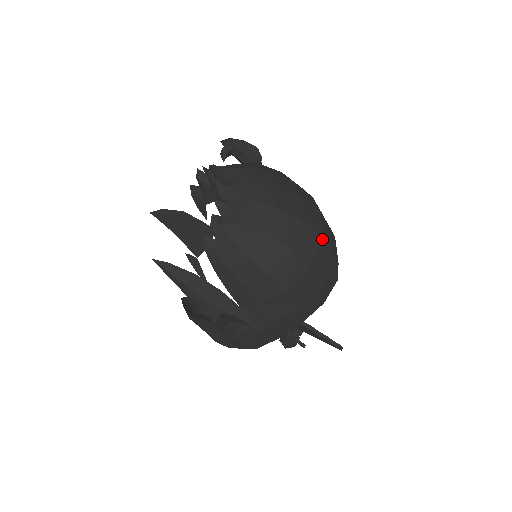
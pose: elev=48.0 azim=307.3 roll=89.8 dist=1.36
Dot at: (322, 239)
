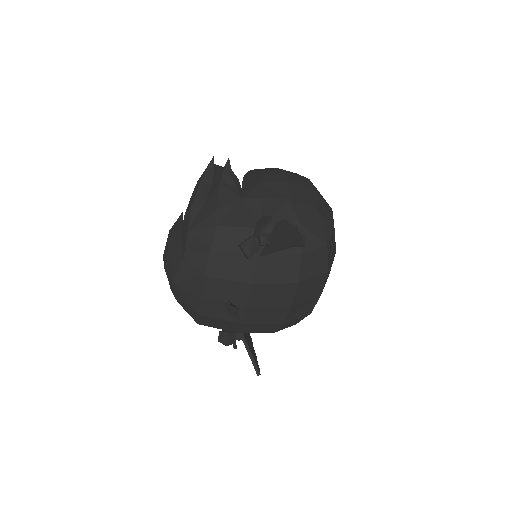
Dot at: (331, 208)
